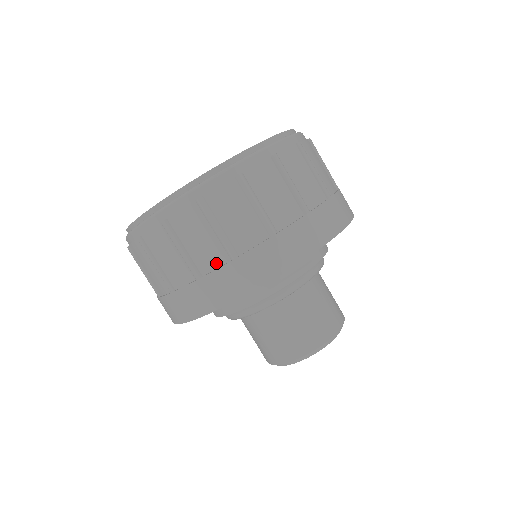
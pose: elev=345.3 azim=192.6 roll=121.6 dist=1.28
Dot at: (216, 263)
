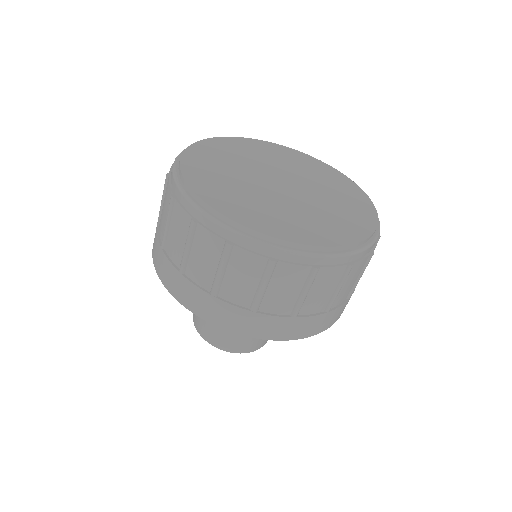
Dot at: (200, 281)
